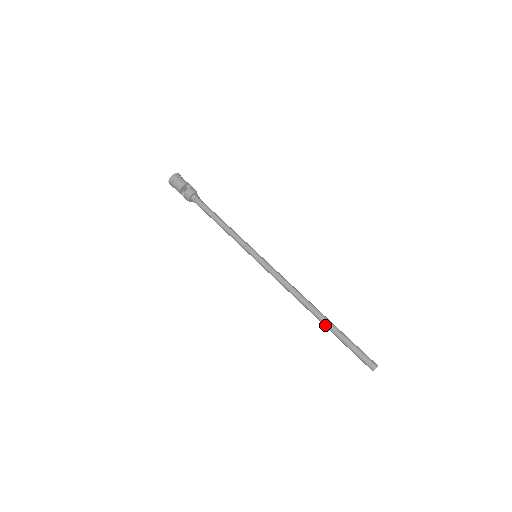
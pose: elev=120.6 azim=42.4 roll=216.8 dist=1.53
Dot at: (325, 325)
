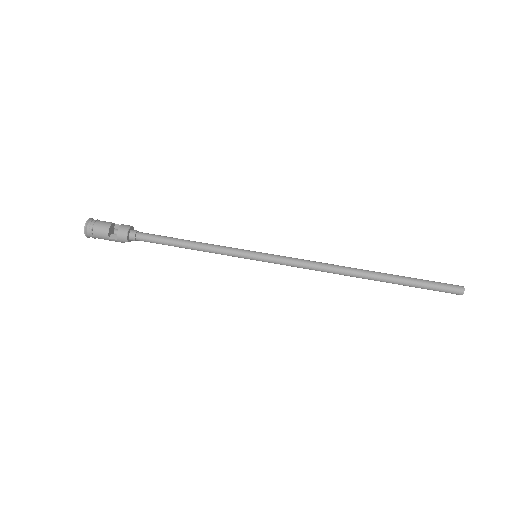
Dot at: (385, 278)
